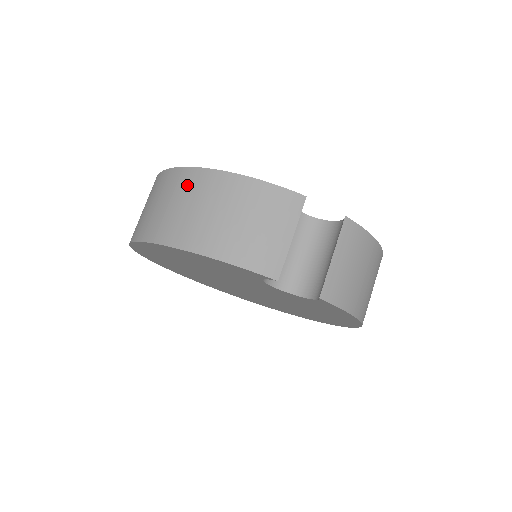
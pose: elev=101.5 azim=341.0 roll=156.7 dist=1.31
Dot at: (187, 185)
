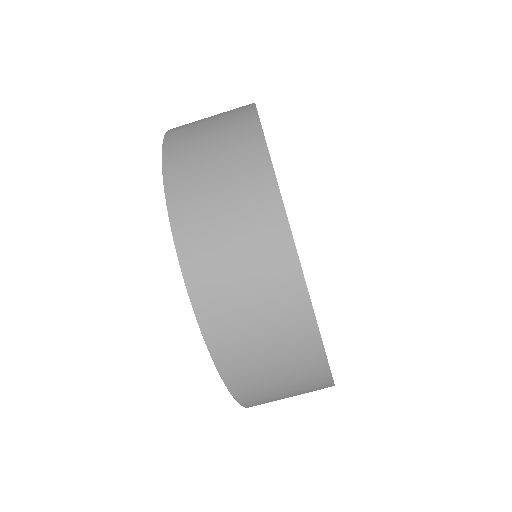
Dot at: (288, 322)
